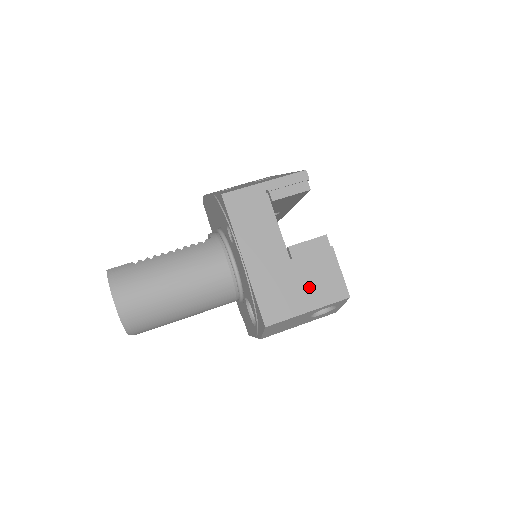
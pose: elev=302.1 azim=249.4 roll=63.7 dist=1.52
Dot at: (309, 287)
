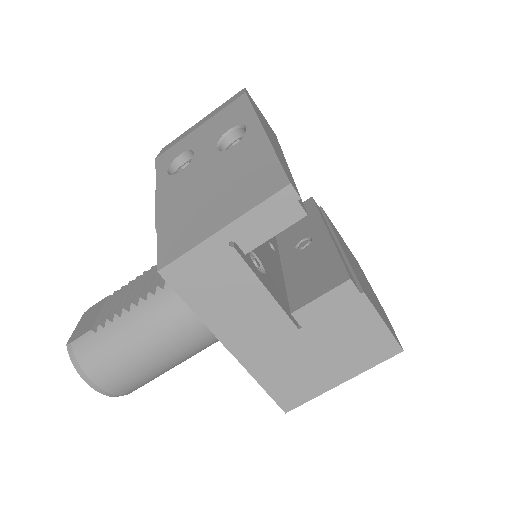
Dot at: (337, 355)
